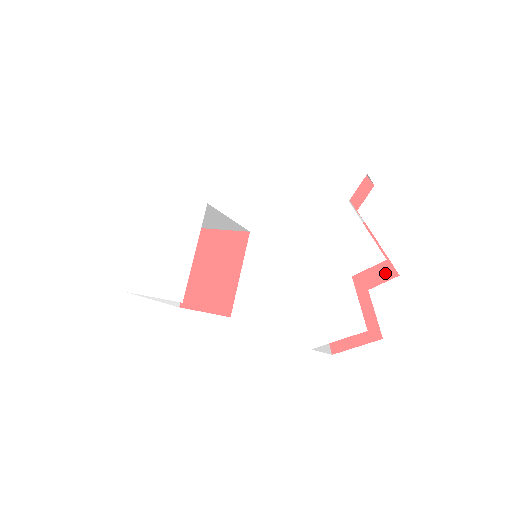
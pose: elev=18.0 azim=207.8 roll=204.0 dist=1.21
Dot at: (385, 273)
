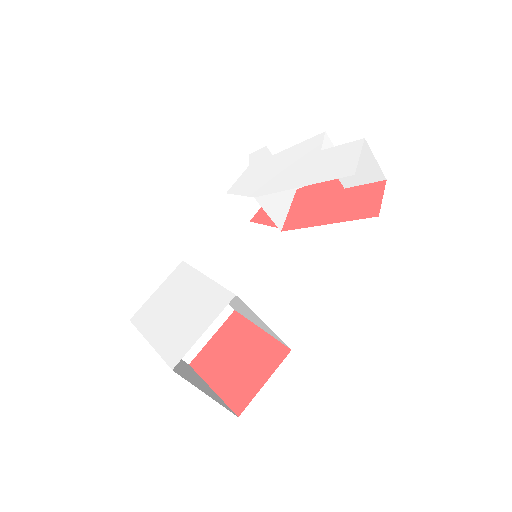
Dot at: occluded
